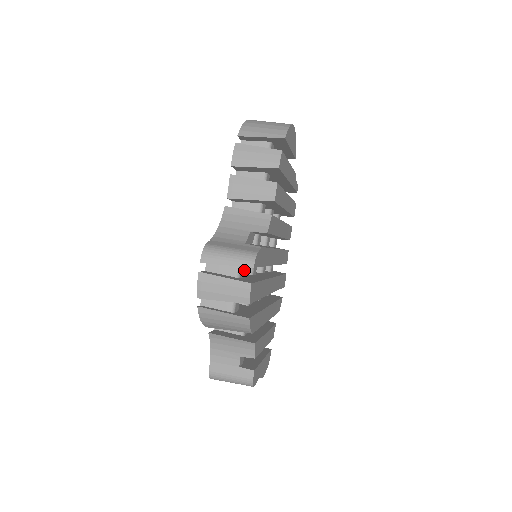
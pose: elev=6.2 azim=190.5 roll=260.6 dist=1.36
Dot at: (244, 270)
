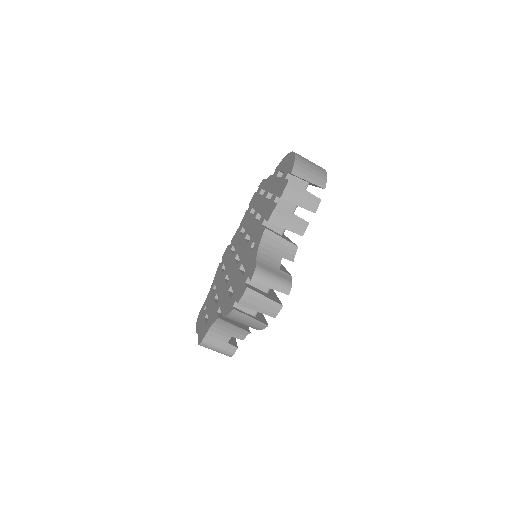
Dot at: occluded
